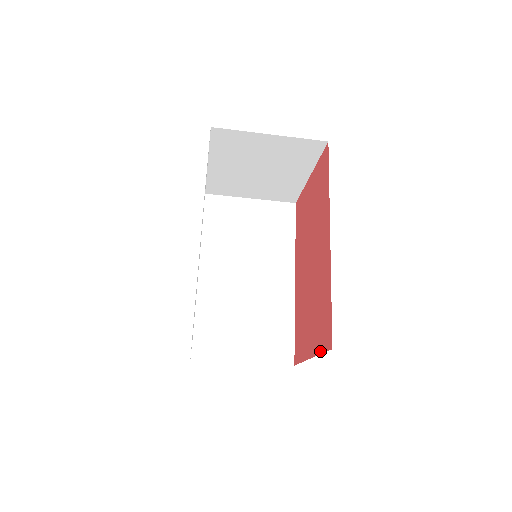
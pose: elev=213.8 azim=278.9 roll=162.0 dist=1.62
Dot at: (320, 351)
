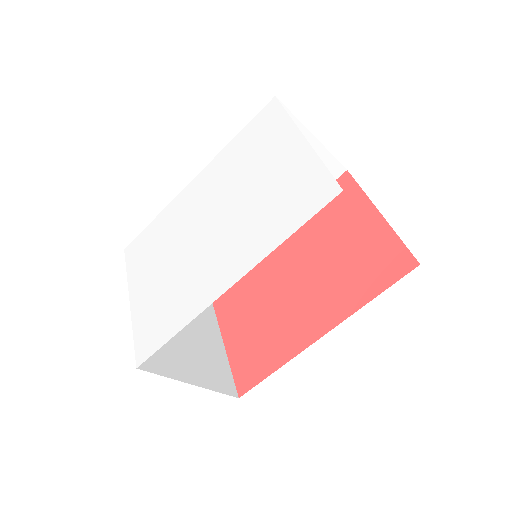
Dot at: (232, 365)
